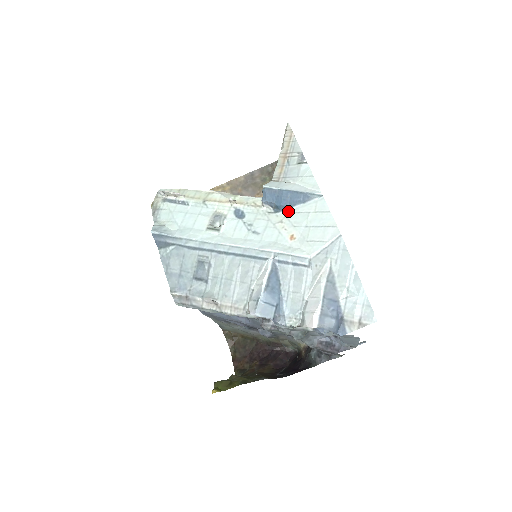
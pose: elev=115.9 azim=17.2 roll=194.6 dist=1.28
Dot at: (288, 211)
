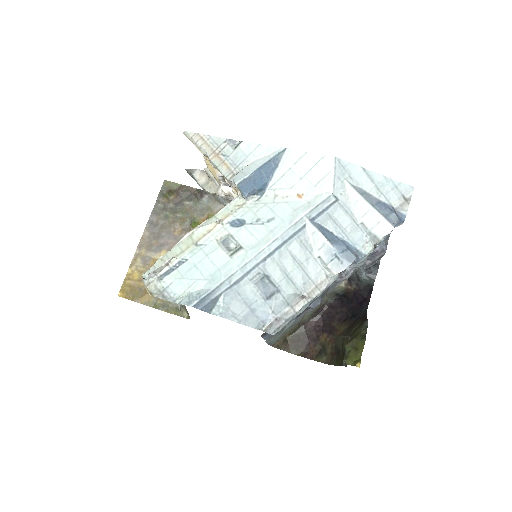
Dot at: (271, 184)
